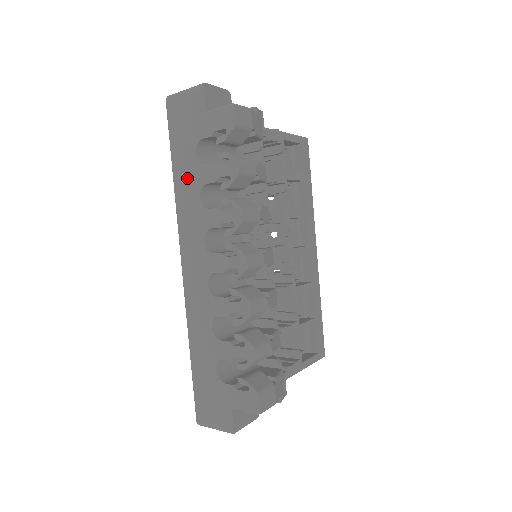
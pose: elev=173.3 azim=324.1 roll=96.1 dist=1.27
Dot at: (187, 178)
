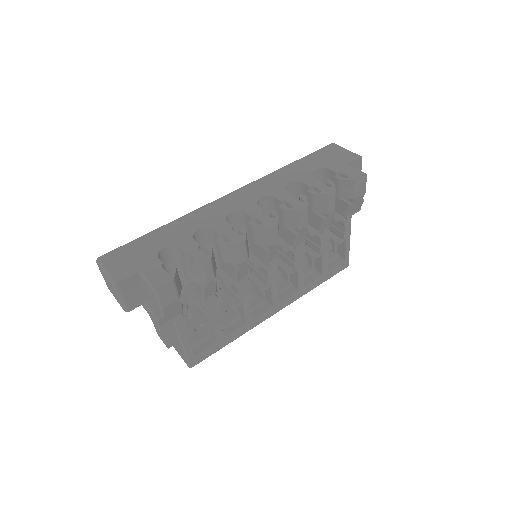
Dot at: (295, 172)
